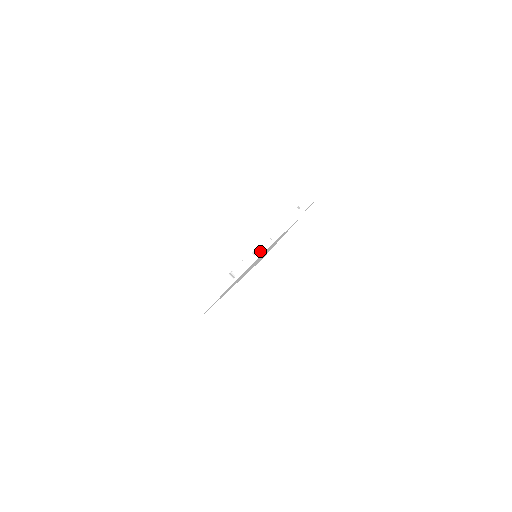
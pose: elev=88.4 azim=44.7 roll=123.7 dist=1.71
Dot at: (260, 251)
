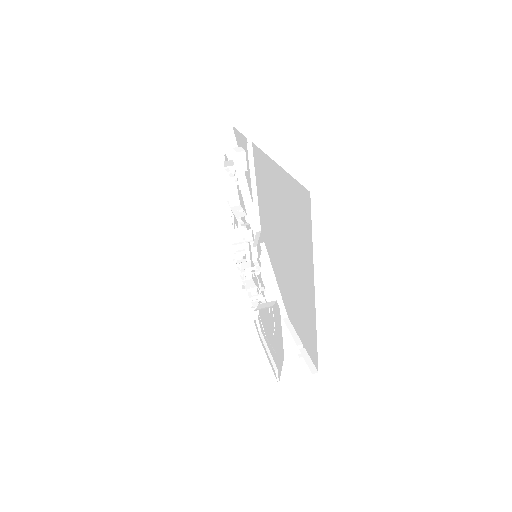
Dot at: occluded
